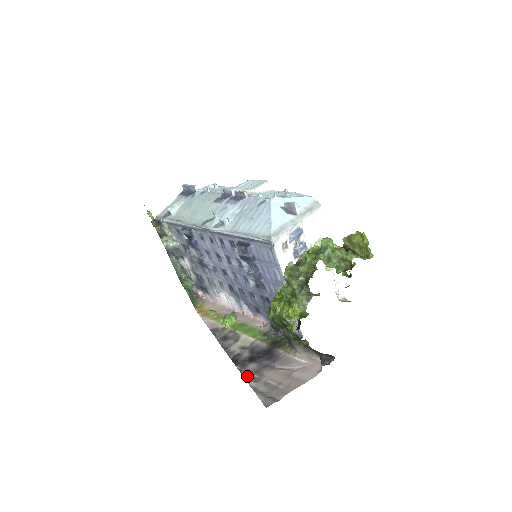
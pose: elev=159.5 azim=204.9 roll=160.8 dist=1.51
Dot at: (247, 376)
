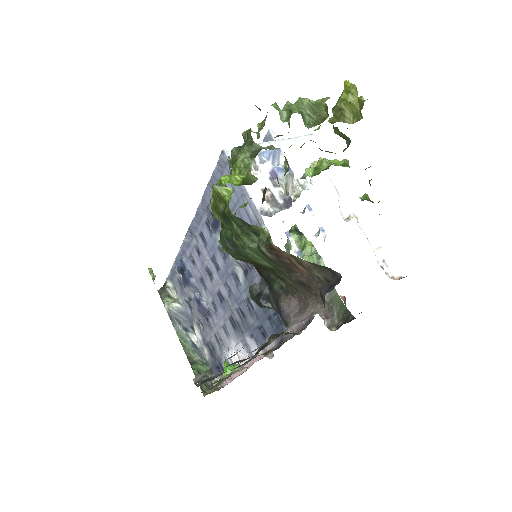
Dot at: (201, 380)
